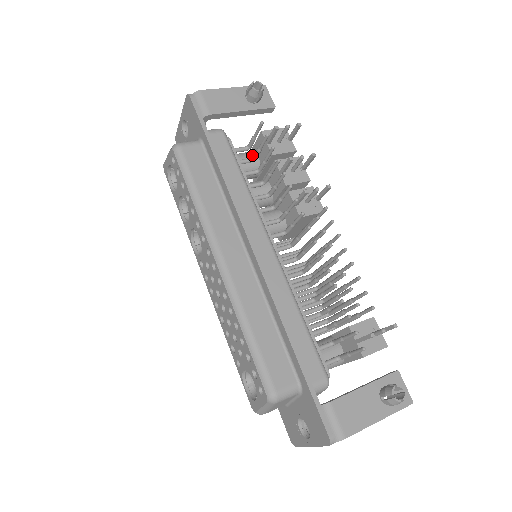
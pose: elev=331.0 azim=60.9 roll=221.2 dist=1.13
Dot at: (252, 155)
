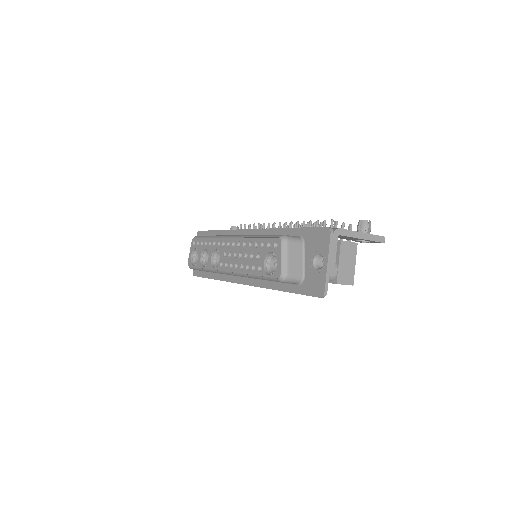
Dot at: occluded
